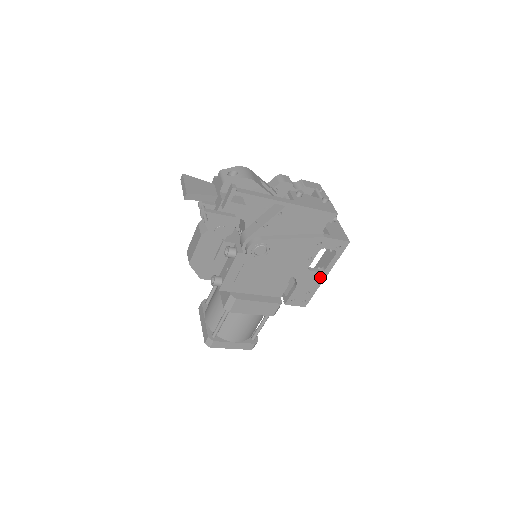
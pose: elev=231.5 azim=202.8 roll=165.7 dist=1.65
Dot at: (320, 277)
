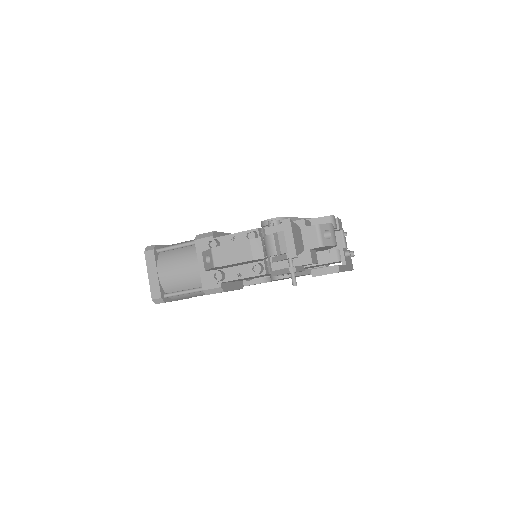
Dot at: occluded
